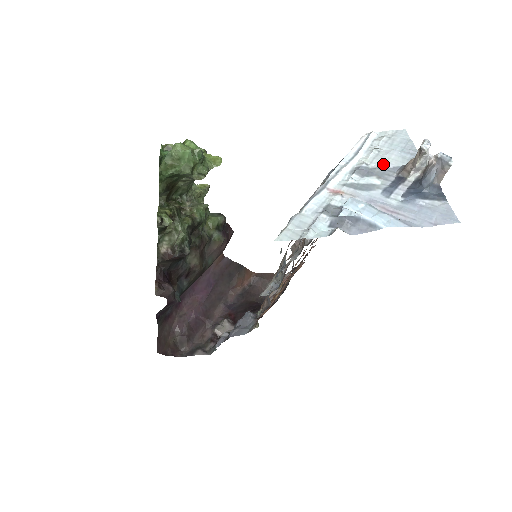
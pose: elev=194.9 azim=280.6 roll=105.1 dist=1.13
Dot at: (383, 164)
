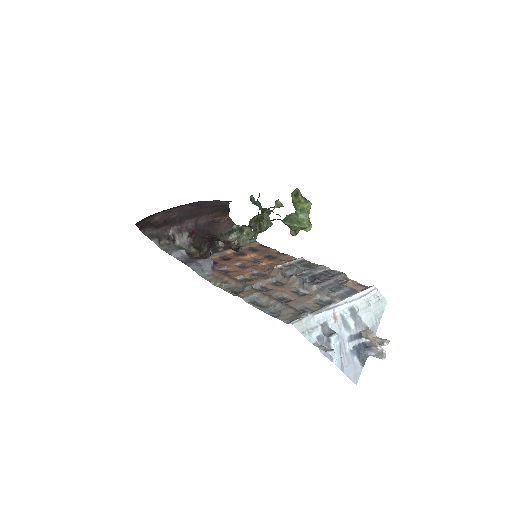
Dot at: (363, 317)
